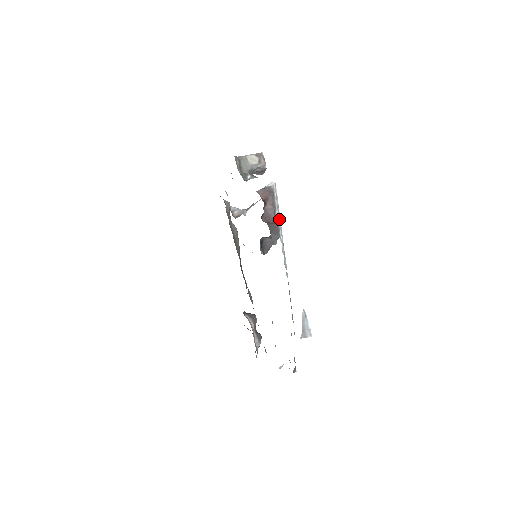
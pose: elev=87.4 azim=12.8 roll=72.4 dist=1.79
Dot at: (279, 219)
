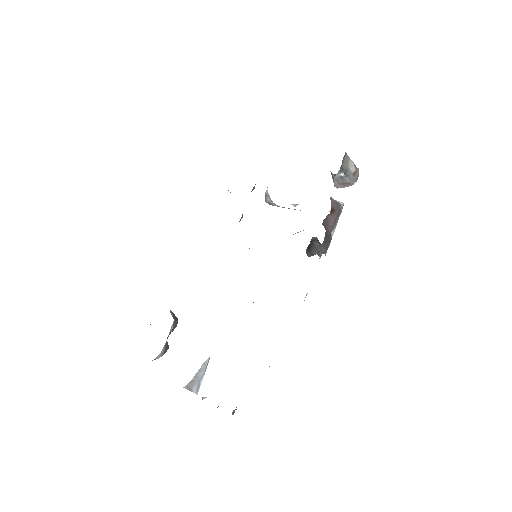
Dot at: occluded
